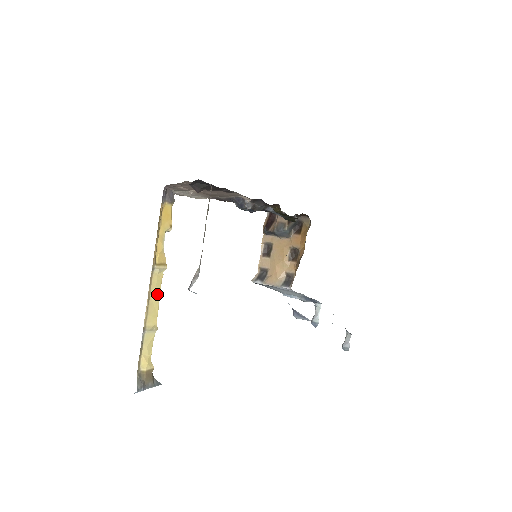
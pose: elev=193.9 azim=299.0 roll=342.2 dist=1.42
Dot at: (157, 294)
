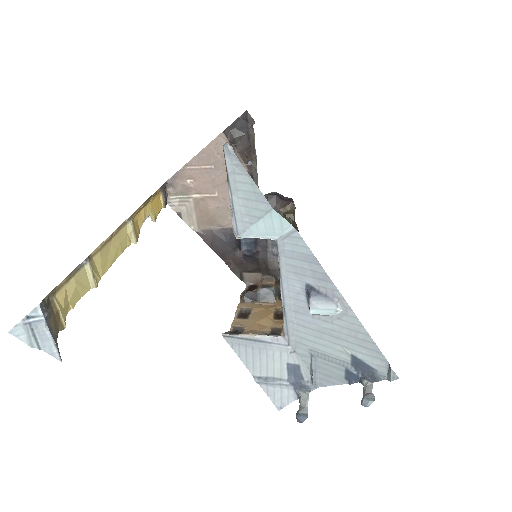
Dot at: (116, 252)
